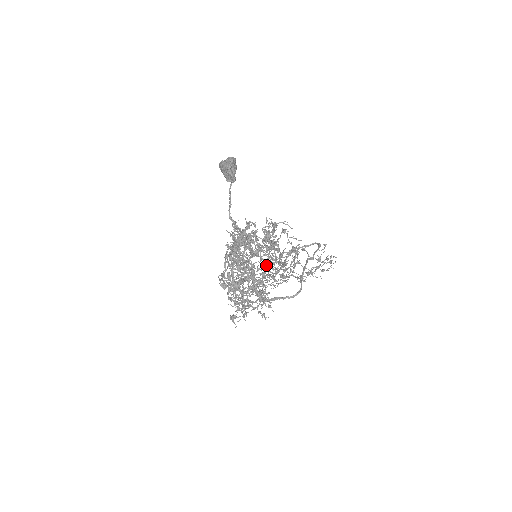
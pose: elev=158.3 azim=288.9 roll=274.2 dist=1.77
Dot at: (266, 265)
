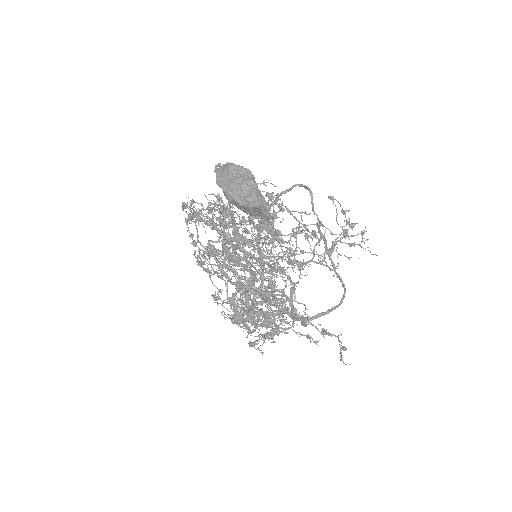
Dot at: (267, 257)
